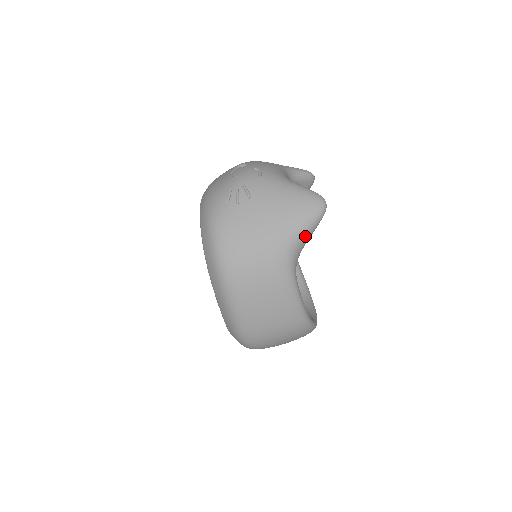
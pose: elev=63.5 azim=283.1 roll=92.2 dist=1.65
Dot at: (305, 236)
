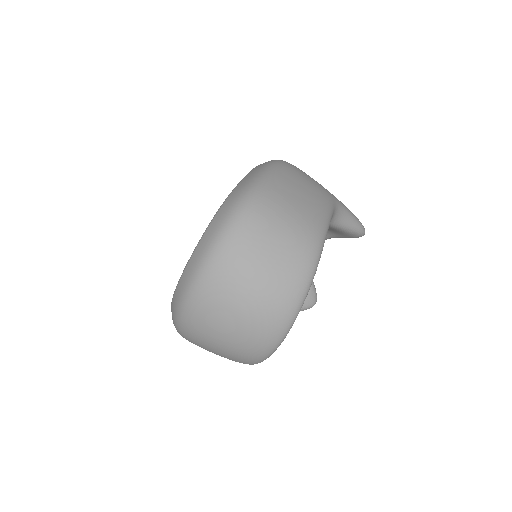
Dot at: (349, 215)
